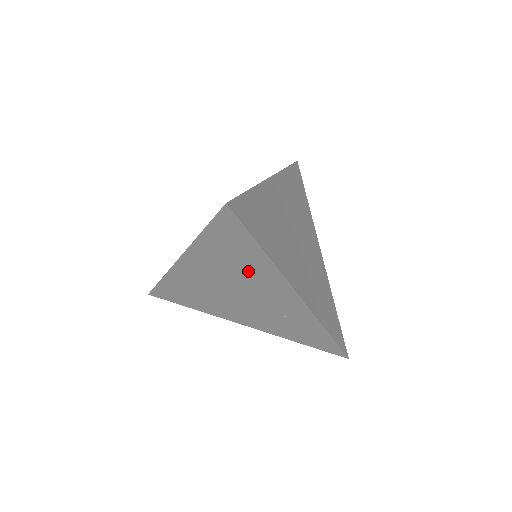
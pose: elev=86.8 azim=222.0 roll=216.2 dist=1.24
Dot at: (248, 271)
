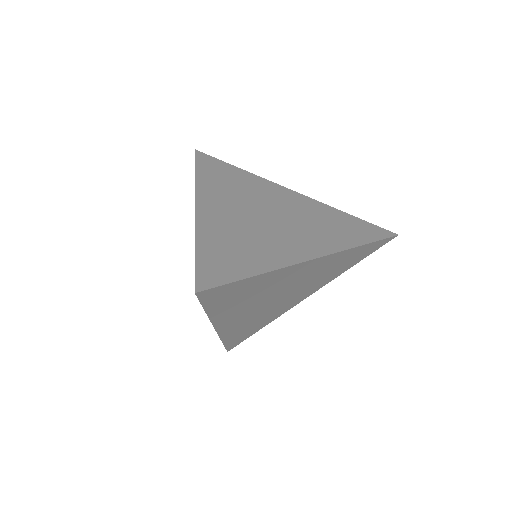
Dot at: occluded
